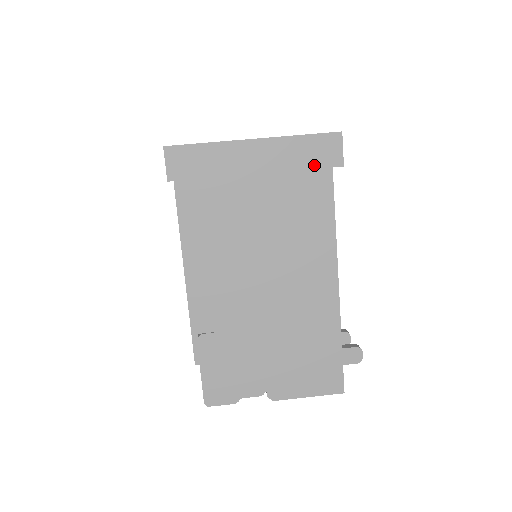
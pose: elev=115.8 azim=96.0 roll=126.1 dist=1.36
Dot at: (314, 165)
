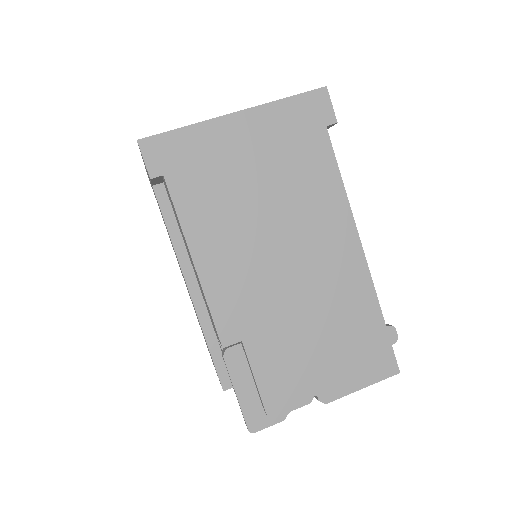
Dot at: (306, 127)
